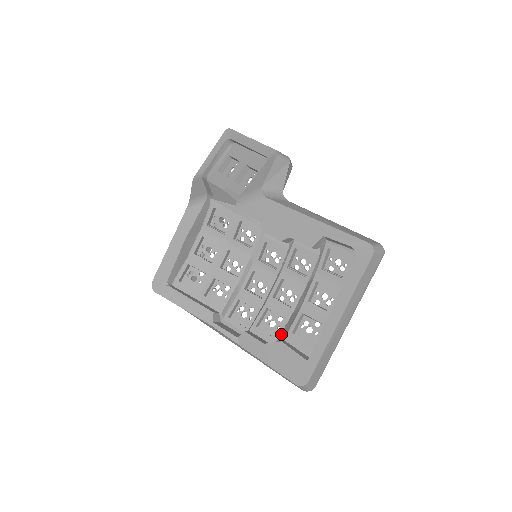
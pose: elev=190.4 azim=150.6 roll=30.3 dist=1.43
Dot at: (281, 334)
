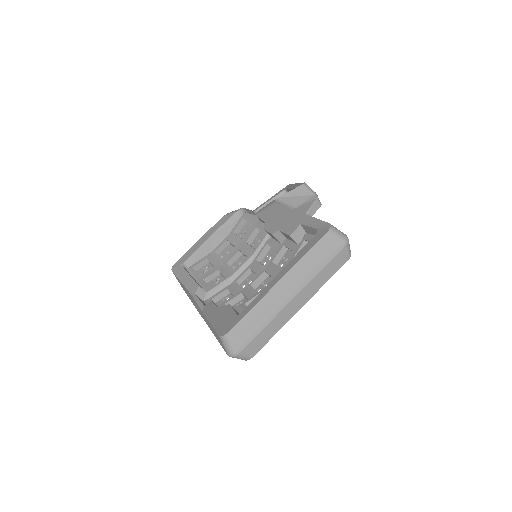
Dot at: occluded
